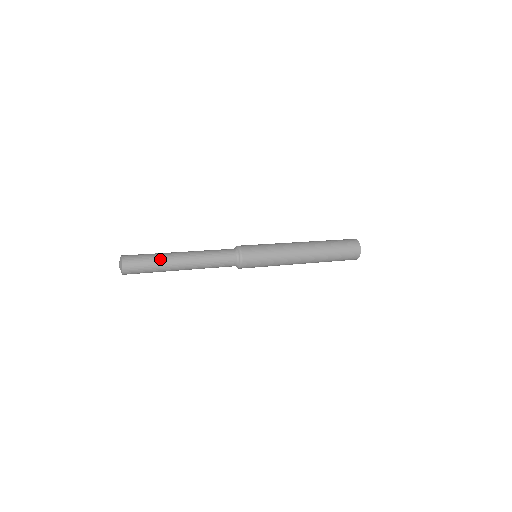
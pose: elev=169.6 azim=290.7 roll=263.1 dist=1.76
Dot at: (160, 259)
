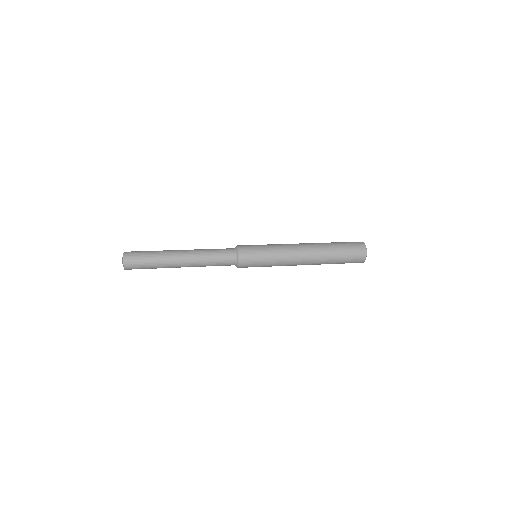
Dot at: (159, 253)
